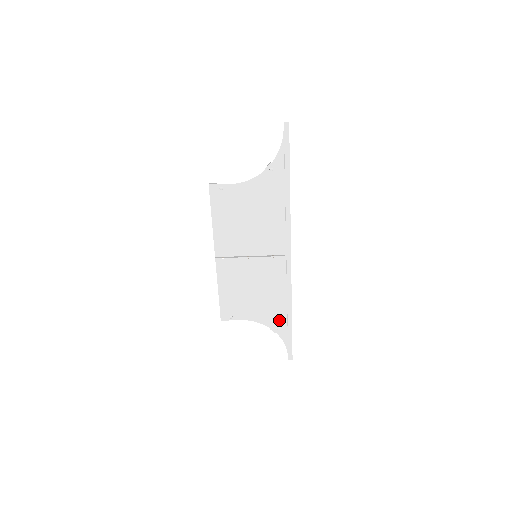
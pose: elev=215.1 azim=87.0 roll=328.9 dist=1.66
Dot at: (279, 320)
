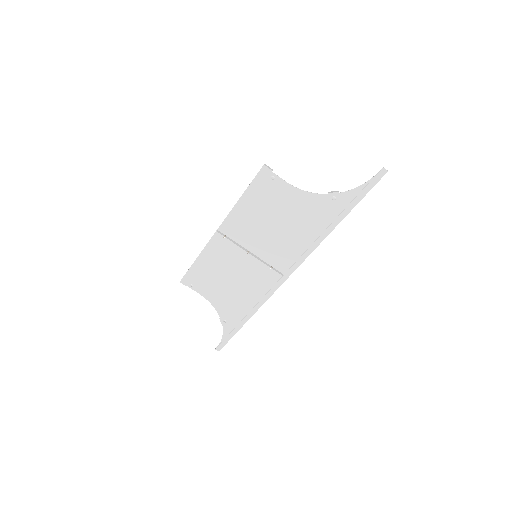
Dot at: (233, 317)
